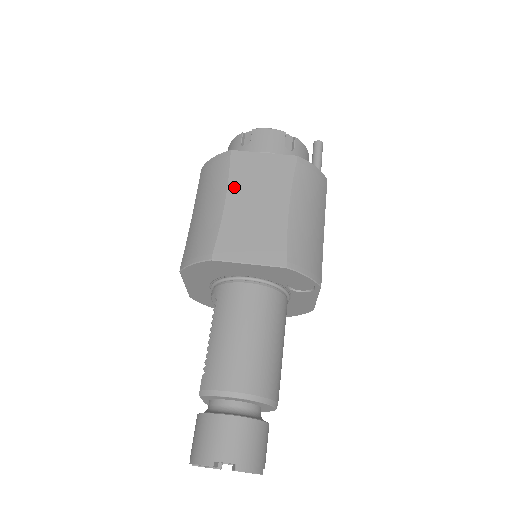
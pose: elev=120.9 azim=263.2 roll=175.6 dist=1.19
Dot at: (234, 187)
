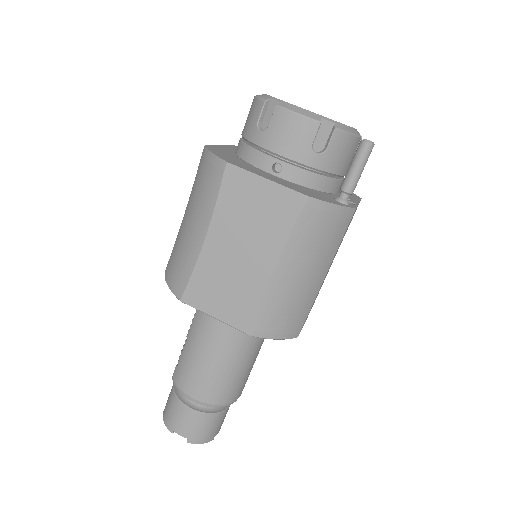
Dot at: (219, 221)
